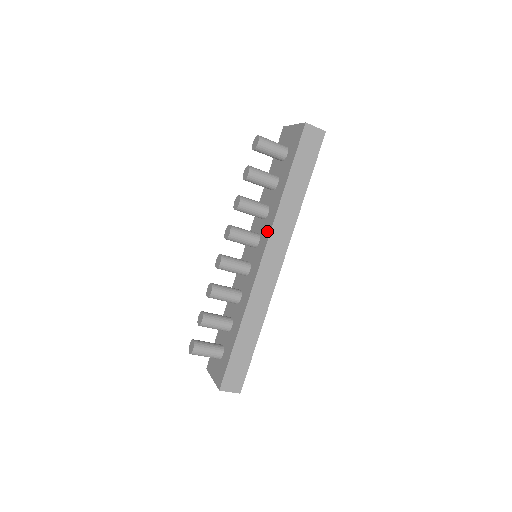
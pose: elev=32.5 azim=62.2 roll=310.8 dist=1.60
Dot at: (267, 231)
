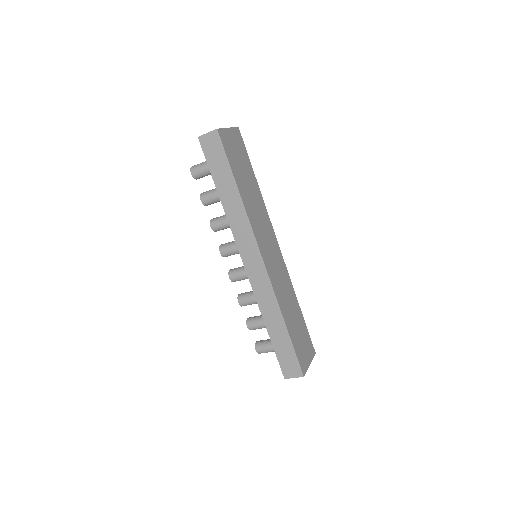
Dot at: occluded
